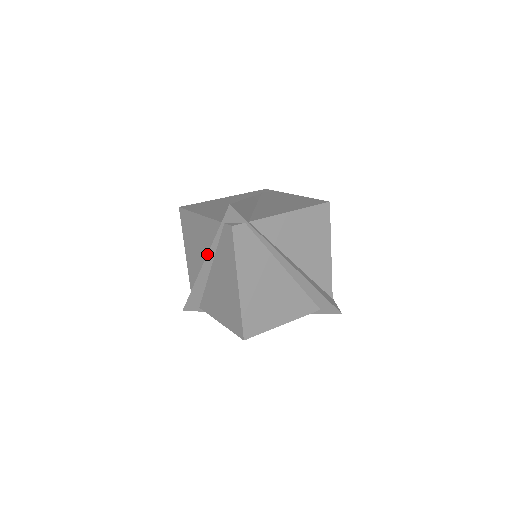
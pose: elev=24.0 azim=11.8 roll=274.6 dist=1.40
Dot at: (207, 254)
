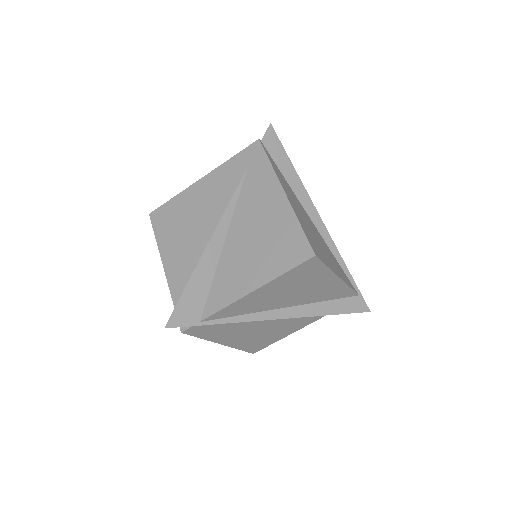
Dot at: occluded
